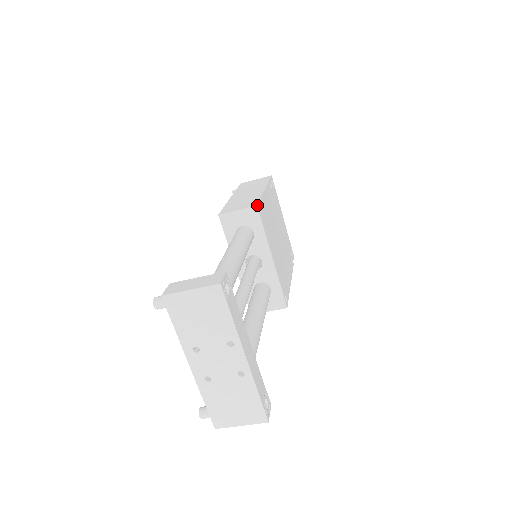
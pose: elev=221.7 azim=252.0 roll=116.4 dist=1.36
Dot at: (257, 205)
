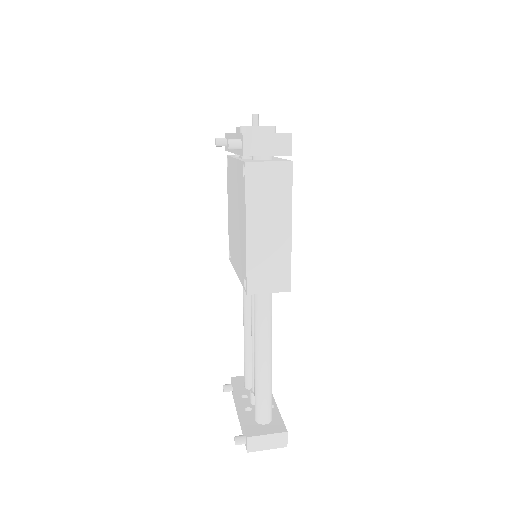
Dot at: occluded
